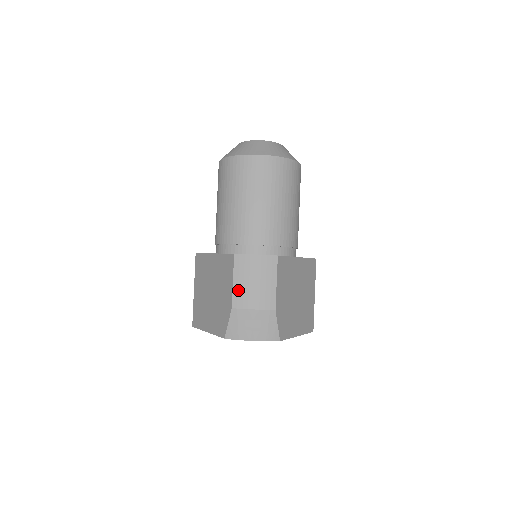
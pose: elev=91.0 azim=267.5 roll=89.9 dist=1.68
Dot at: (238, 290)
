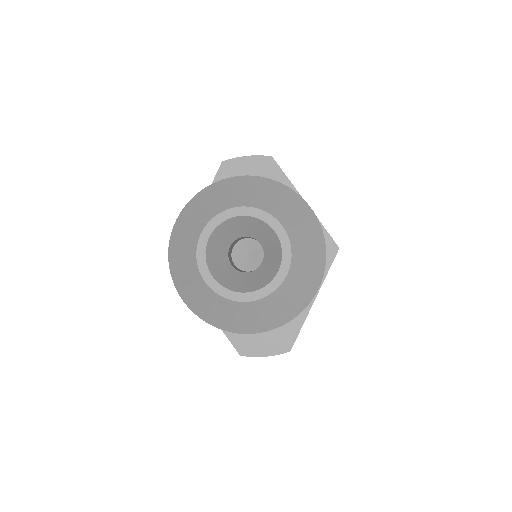
Dot at: occluded
